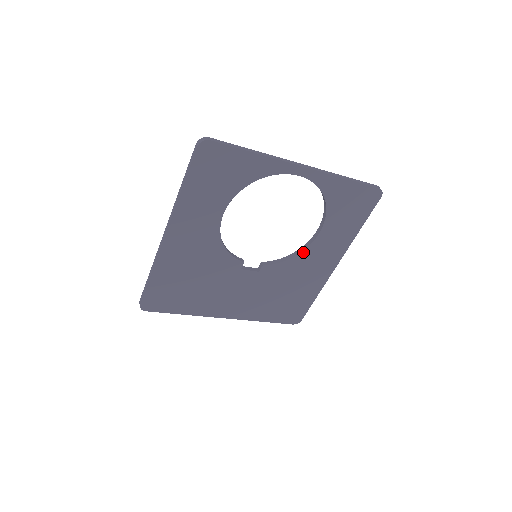
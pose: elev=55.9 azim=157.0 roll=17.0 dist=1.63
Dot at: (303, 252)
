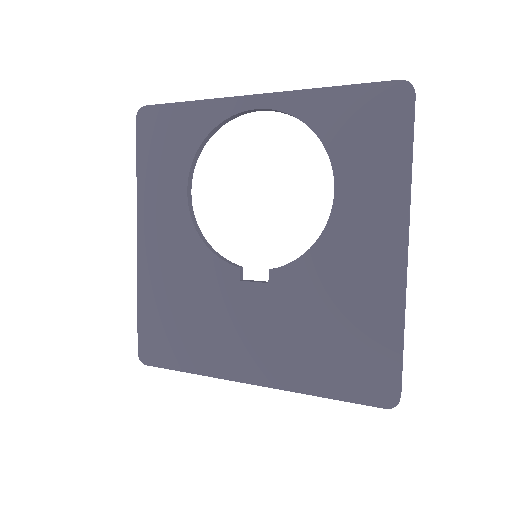
Dot at: (324, 234)
